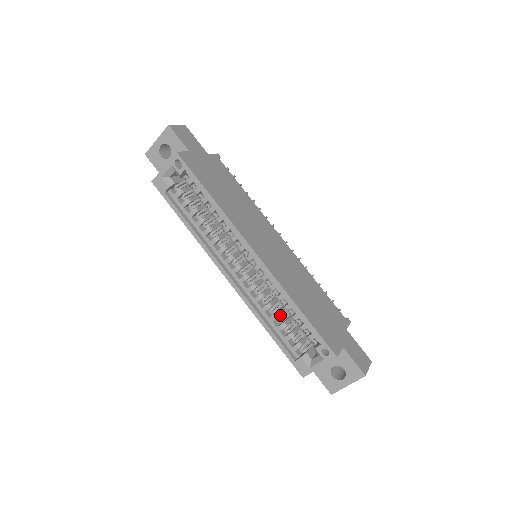
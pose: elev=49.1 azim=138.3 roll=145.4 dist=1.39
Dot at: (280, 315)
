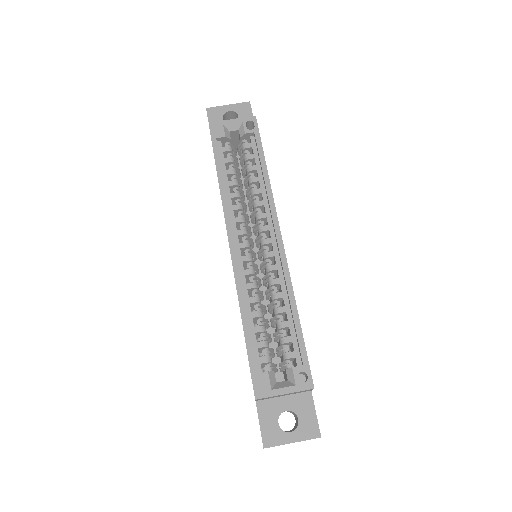
Dot at: occluded
